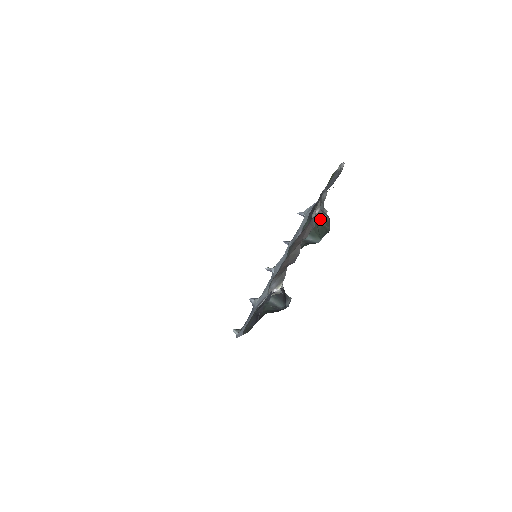
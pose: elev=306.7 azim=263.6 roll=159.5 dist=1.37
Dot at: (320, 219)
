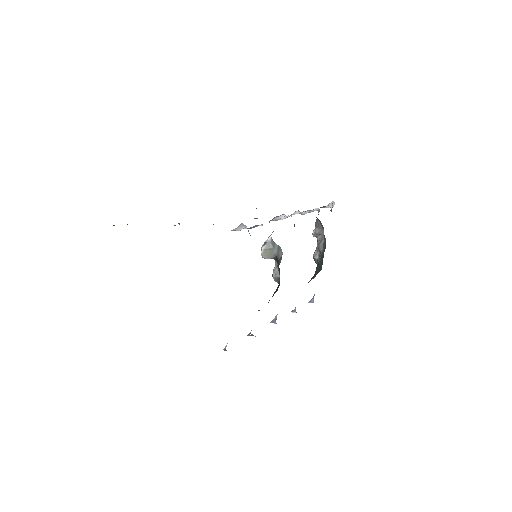
Dot at: (319, 250)
